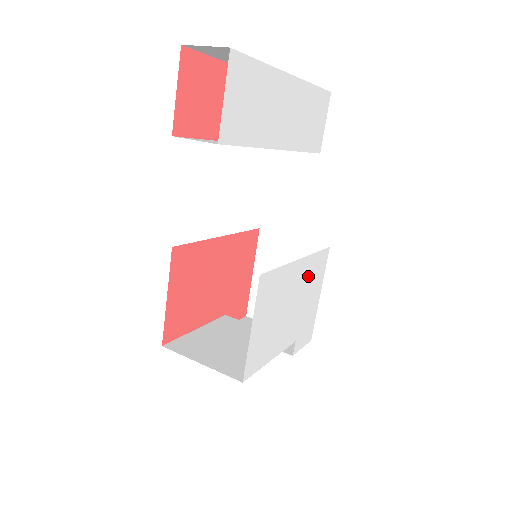
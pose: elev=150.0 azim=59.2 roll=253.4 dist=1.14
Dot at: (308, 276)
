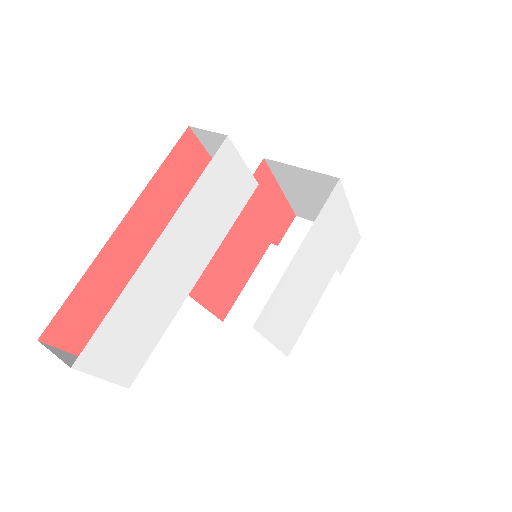
Dot at: (320, 234)
